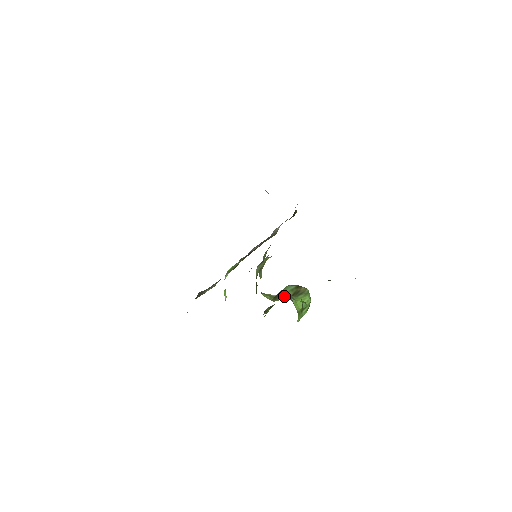
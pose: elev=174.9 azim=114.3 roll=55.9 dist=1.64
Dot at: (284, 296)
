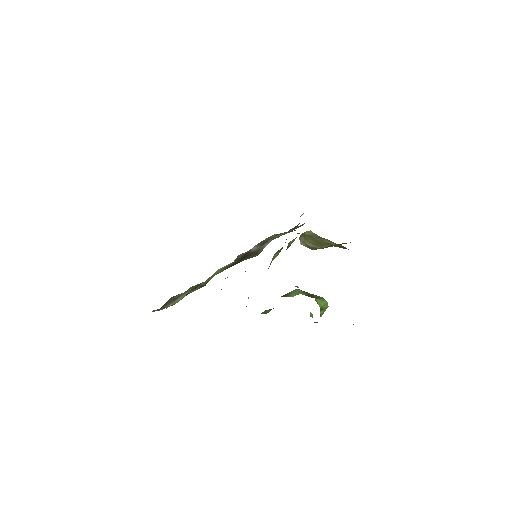
Dot at: (297, 294)
